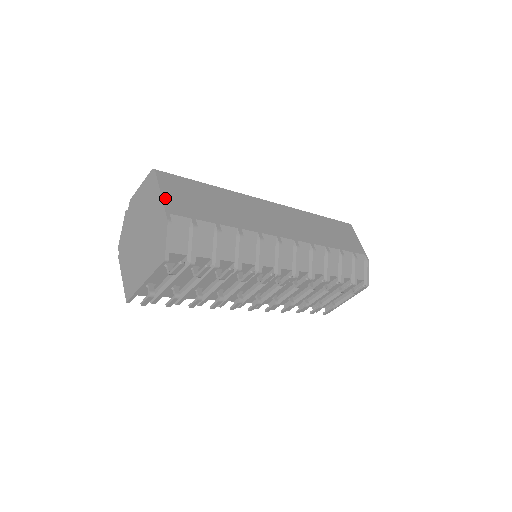
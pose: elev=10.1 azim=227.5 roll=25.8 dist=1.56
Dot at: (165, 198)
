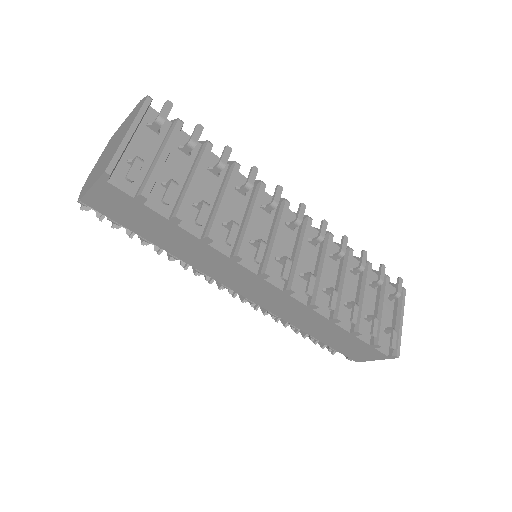
Dot at: occluded
